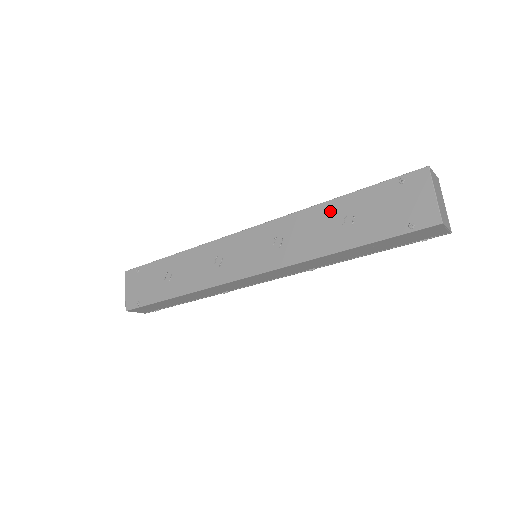
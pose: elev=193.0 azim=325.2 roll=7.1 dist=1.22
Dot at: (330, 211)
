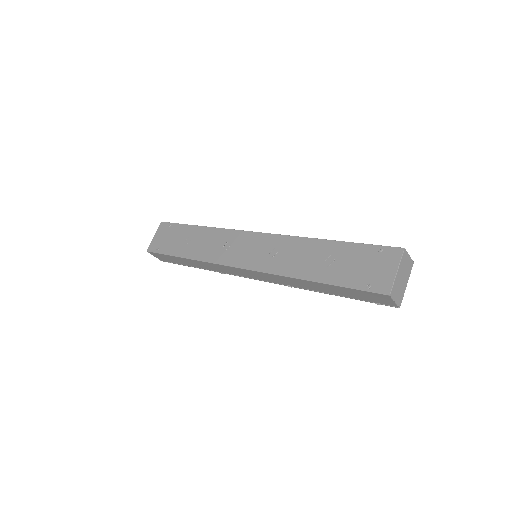
Dot at: (321, 247)
